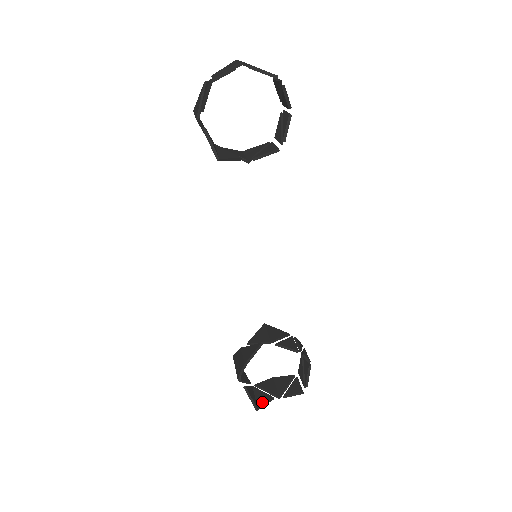
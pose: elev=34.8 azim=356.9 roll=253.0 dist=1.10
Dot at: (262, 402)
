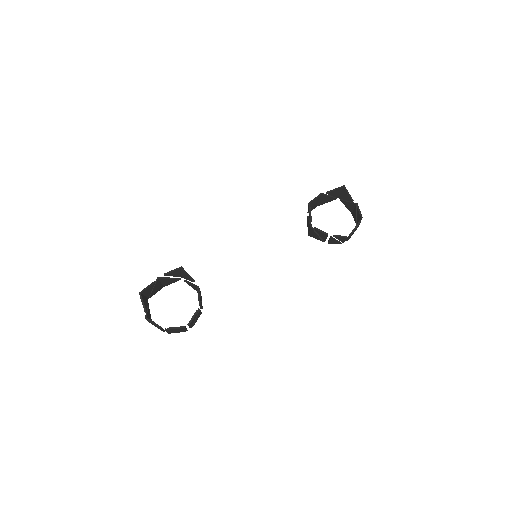
Dot at: (144, 300)
